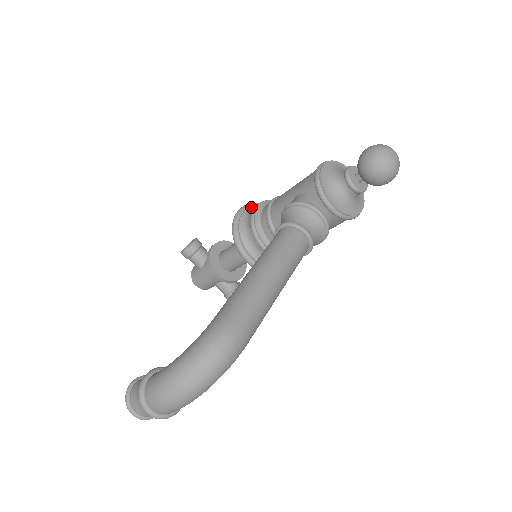
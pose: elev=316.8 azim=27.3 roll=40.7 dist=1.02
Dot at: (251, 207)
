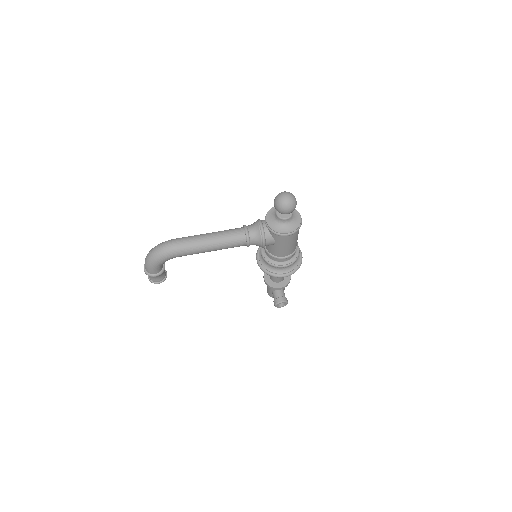
Dot at: occluded
